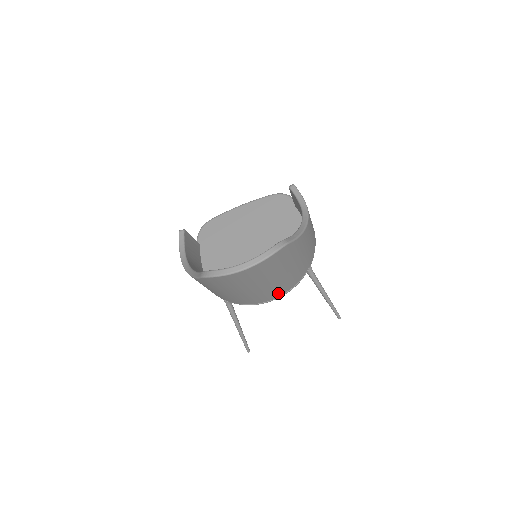
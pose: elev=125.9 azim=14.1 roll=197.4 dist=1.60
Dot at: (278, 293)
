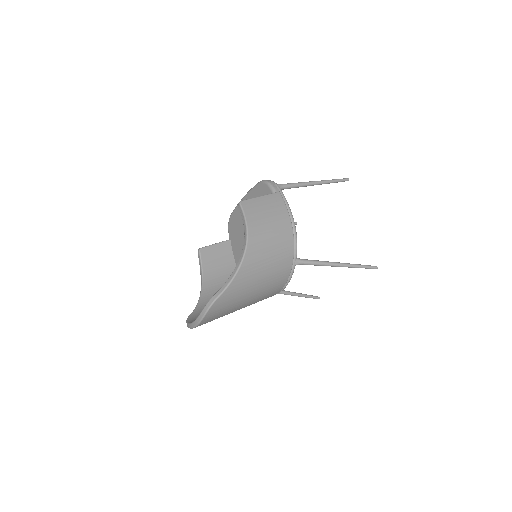
Dot at: (273, 293)
